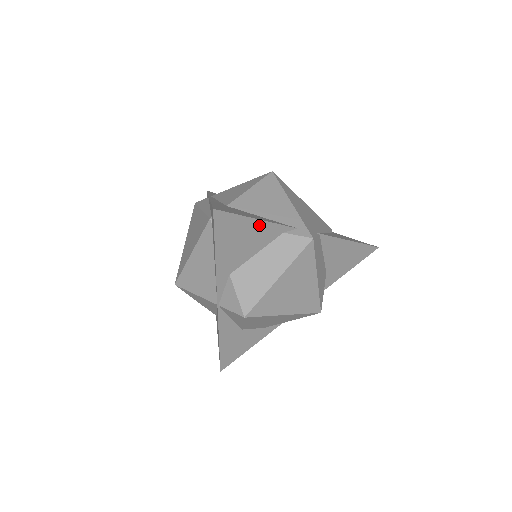
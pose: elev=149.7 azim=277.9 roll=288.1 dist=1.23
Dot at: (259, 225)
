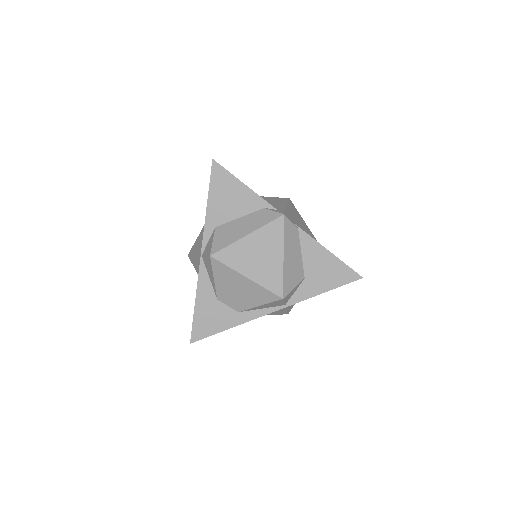
Dot at: (245, 190)
